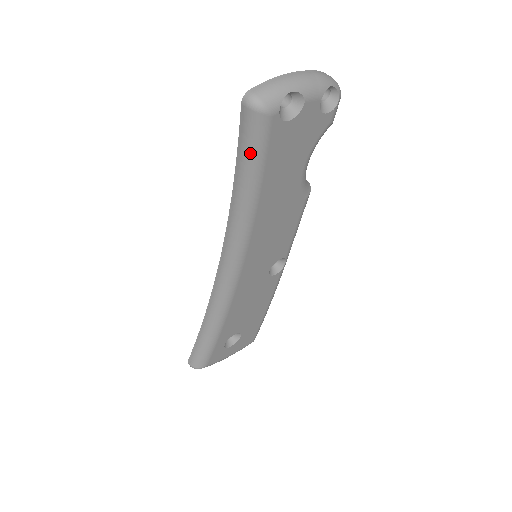
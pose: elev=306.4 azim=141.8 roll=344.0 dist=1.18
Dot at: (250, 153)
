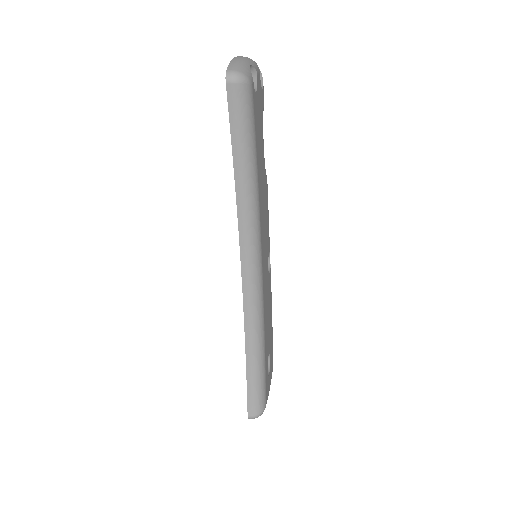
Dot at: (245, 129)
